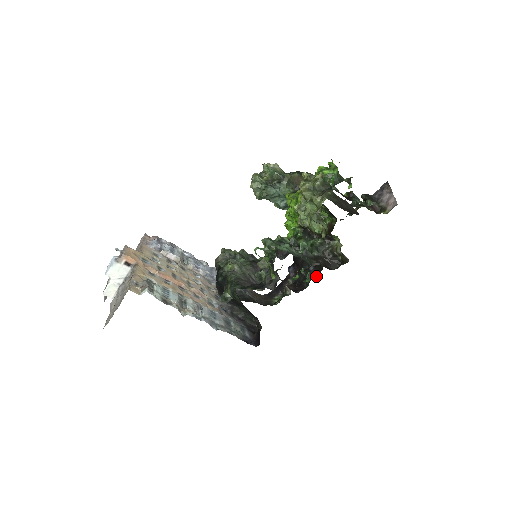
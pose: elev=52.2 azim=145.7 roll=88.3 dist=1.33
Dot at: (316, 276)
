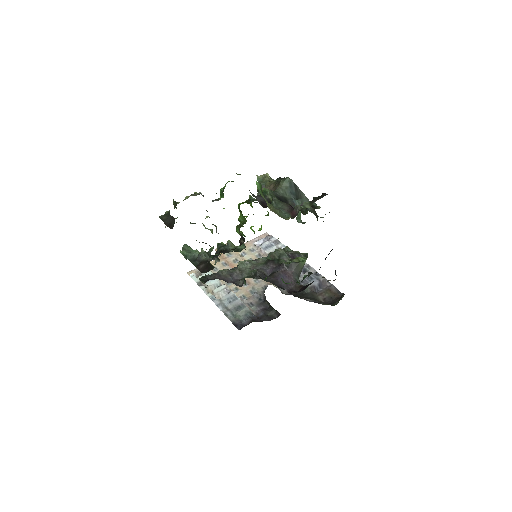
Dot at: (302, 280)
